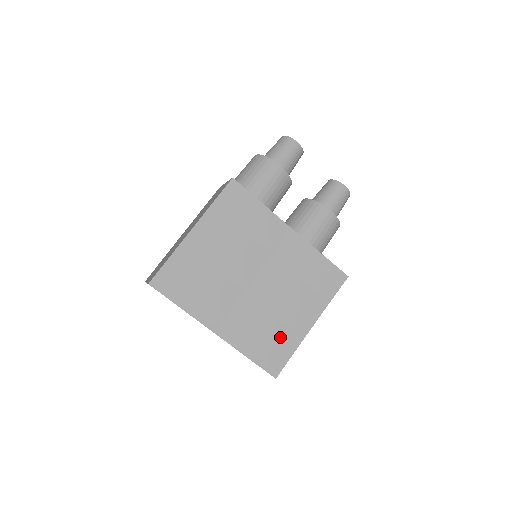
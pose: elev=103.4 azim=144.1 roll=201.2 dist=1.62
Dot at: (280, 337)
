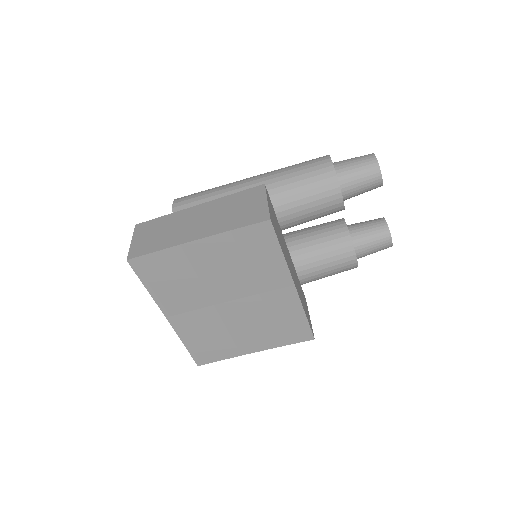
Dot at: (222, 346)
